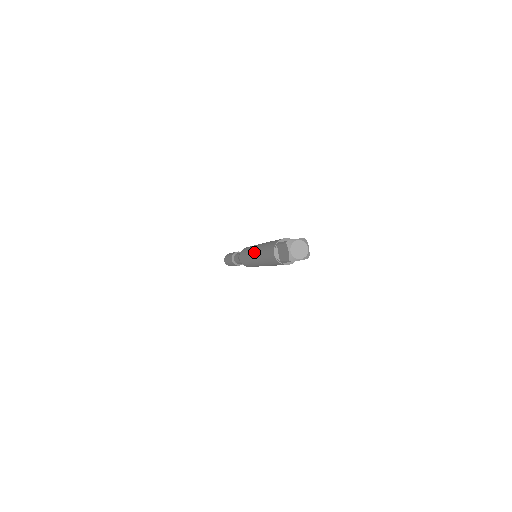
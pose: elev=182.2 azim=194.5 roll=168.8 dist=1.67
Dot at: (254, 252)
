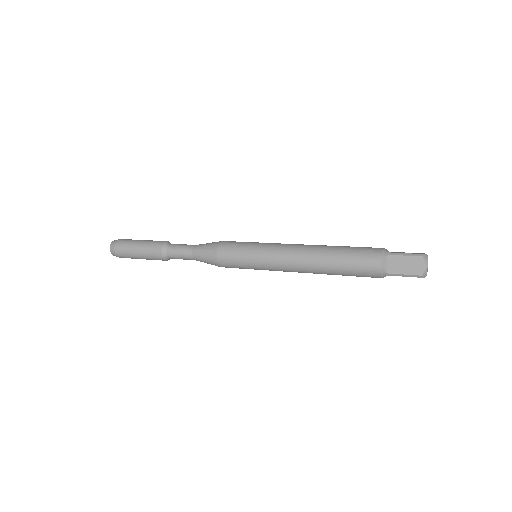
Dot at: (295, 253)
